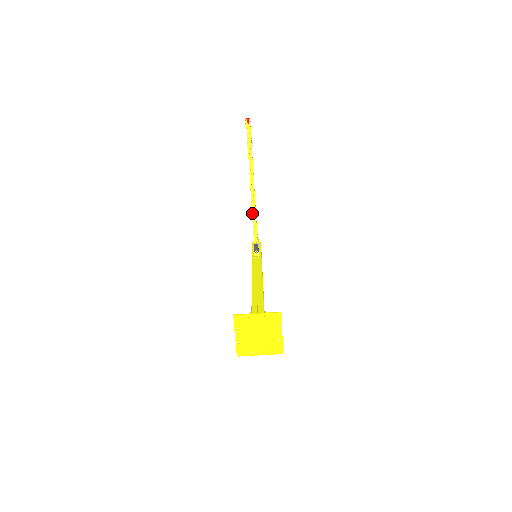
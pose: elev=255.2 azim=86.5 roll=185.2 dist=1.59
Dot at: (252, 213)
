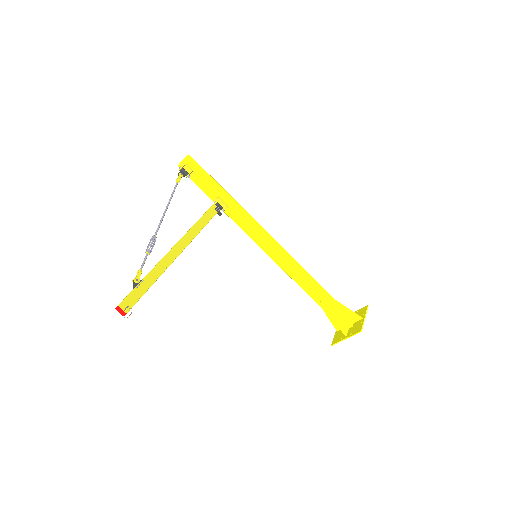
Dot at: occluded
